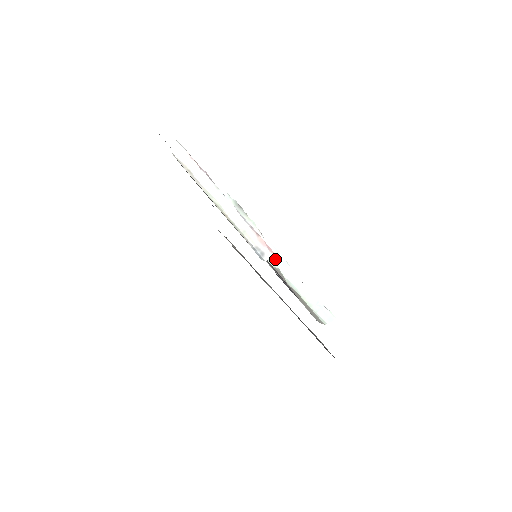
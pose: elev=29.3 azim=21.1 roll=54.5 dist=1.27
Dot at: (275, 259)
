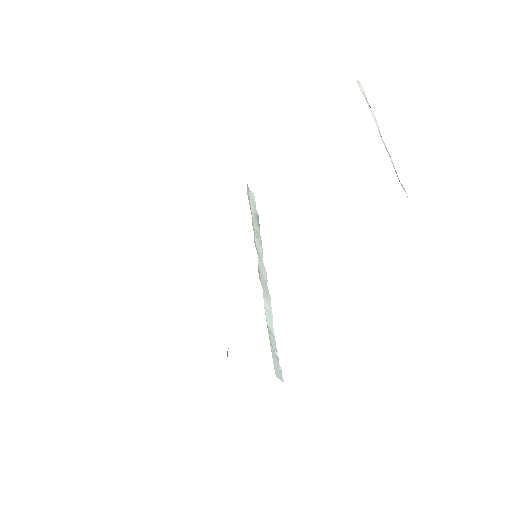
Dot at: (263, 280)
